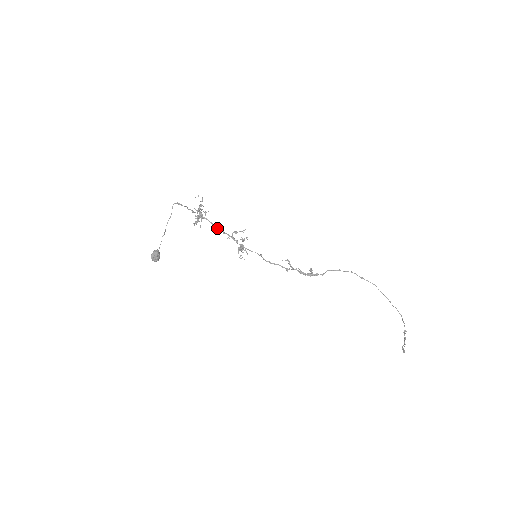
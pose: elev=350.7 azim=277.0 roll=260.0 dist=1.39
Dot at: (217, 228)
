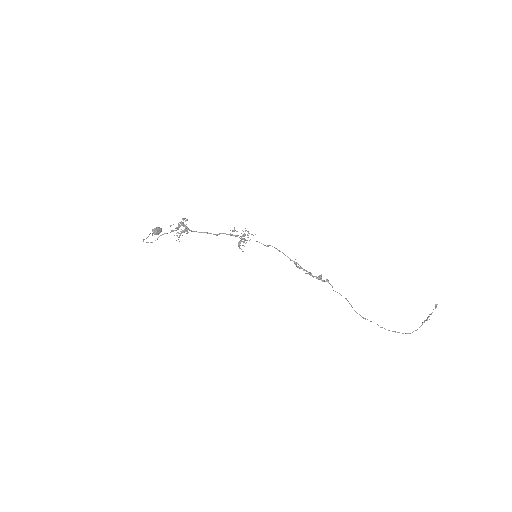
Dot at: (207, 233)
